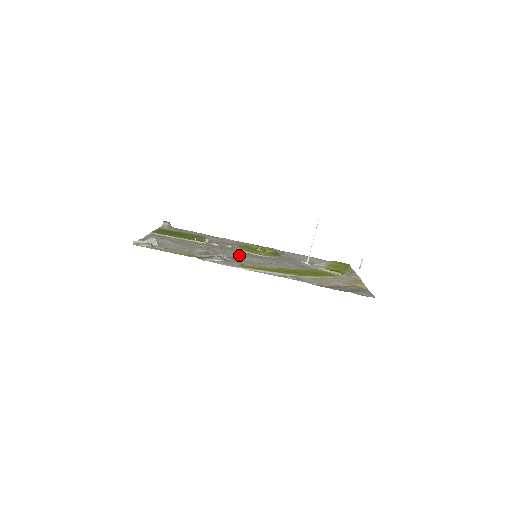
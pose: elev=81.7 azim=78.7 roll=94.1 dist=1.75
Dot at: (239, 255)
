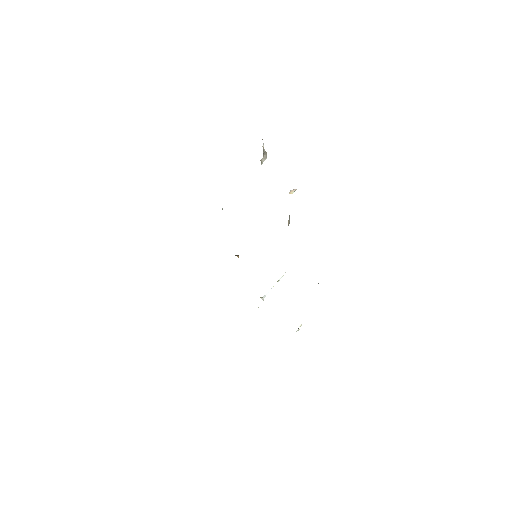
Dot at: occluded
